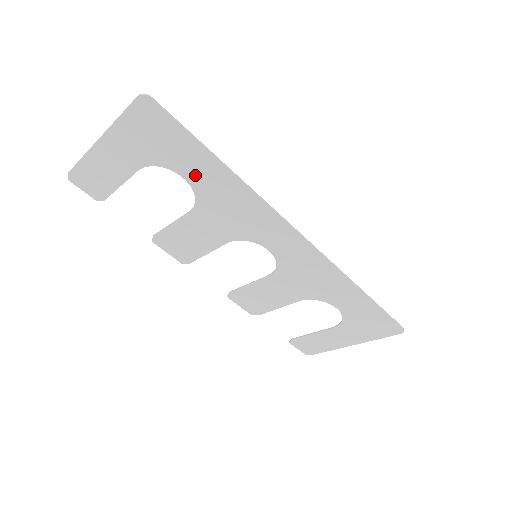
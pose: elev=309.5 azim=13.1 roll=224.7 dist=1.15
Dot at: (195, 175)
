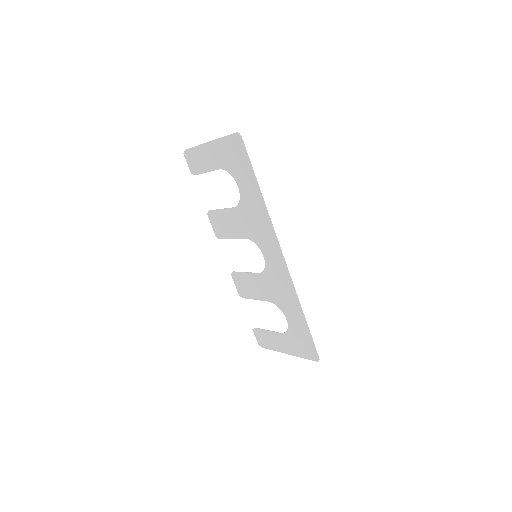
Dot at: (244, 189)
